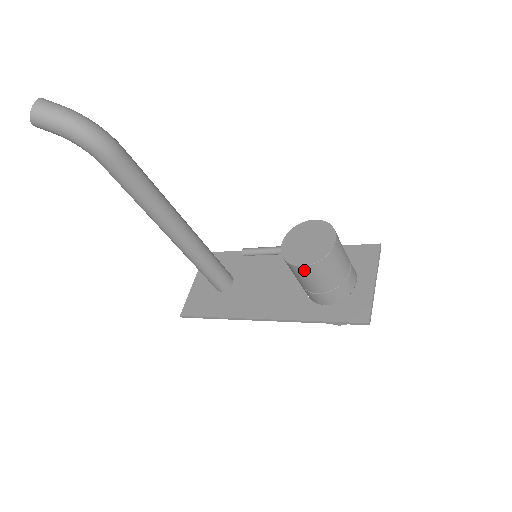
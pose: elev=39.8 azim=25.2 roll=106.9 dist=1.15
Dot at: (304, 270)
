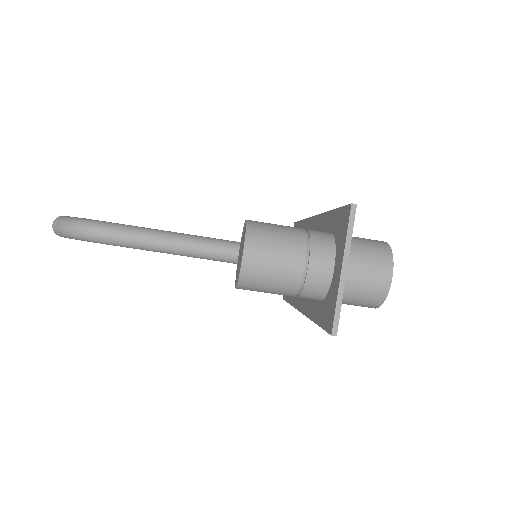
Dot at: (244, 289)
